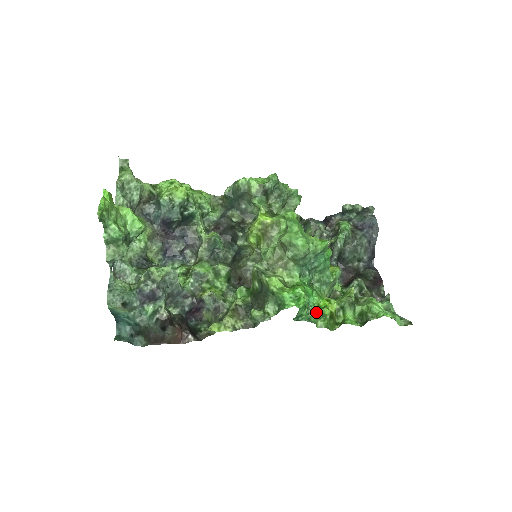
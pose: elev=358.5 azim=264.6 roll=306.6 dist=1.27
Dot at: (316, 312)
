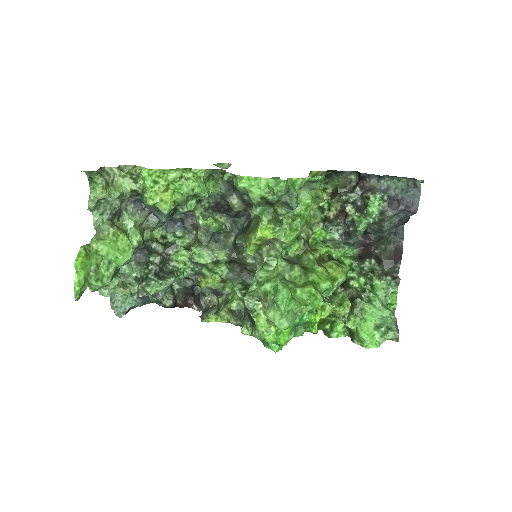
Dot at: (305, 325)
